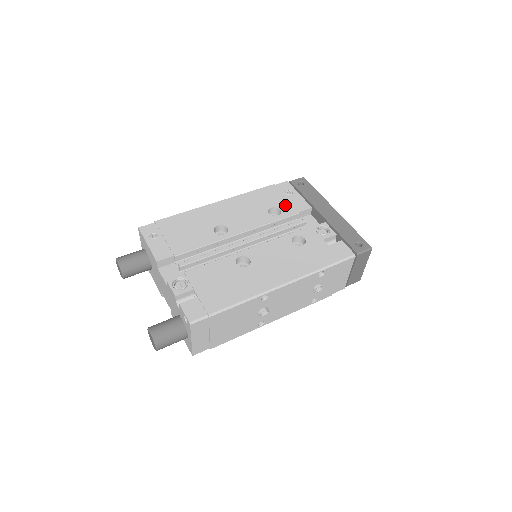
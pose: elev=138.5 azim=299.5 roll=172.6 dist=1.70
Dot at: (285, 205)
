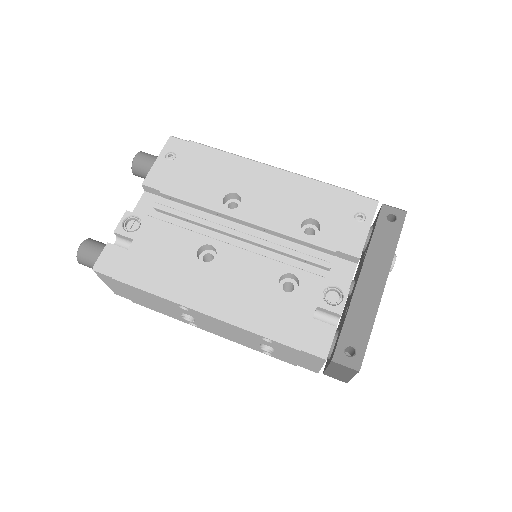
Dot at: (333, 229)
